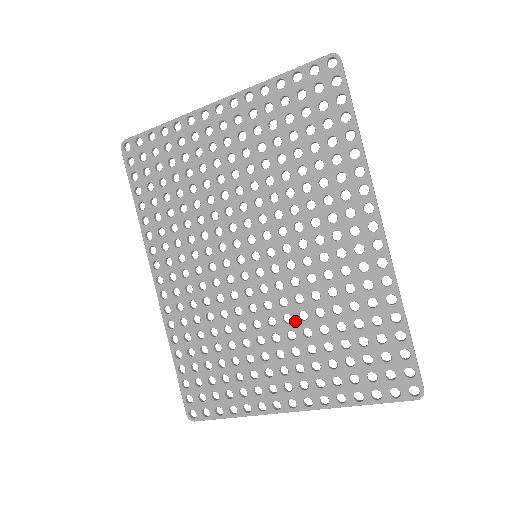
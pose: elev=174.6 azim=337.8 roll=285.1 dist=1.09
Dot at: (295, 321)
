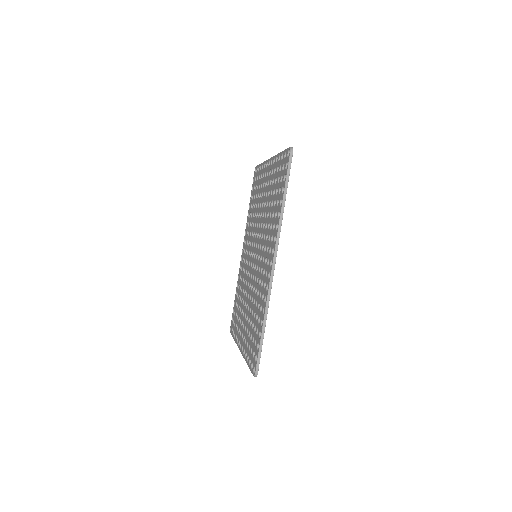
Dot at: (251, 301)
